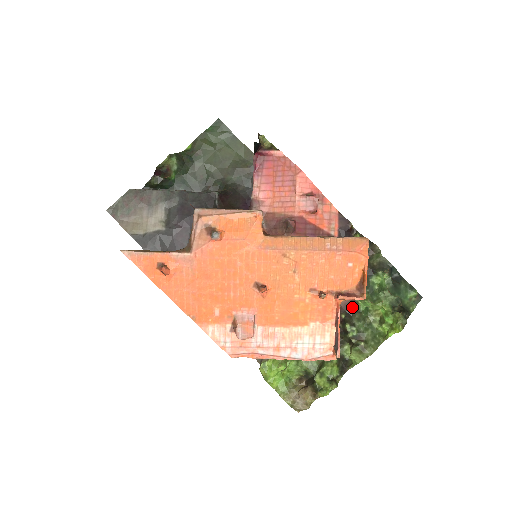
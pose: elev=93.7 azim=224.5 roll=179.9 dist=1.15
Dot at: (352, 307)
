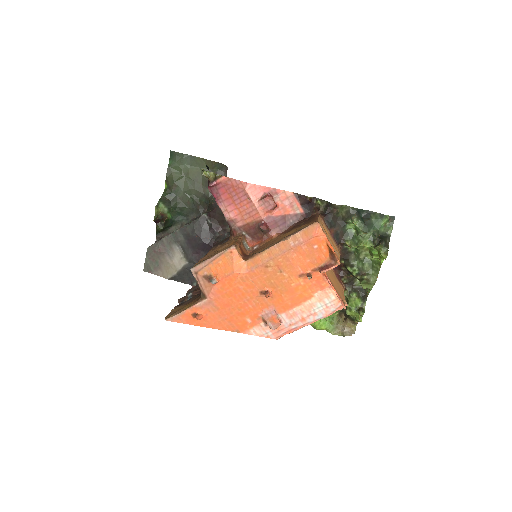
Dot at: (345, 253)
